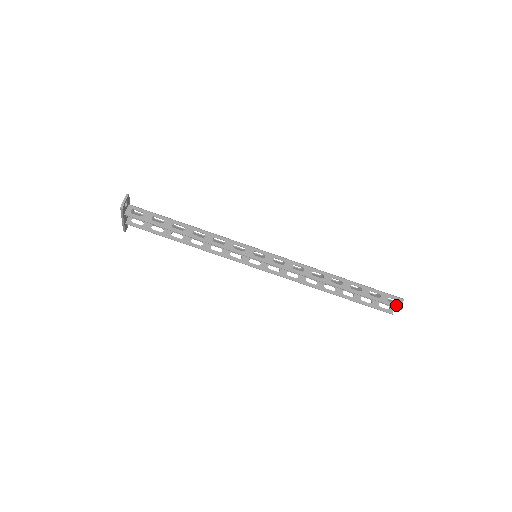
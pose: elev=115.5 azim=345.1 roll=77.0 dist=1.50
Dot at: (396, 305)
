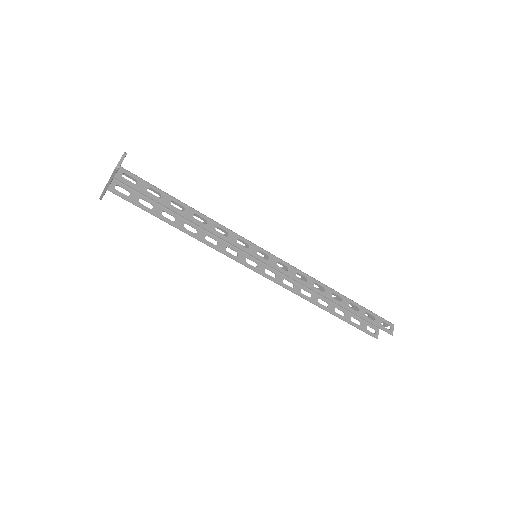
Dot at: (388, 330)
